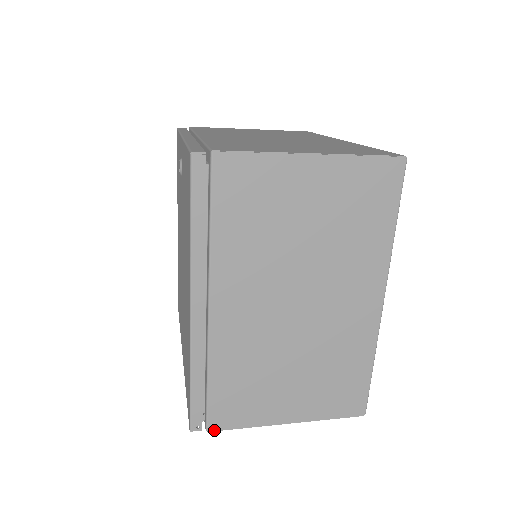
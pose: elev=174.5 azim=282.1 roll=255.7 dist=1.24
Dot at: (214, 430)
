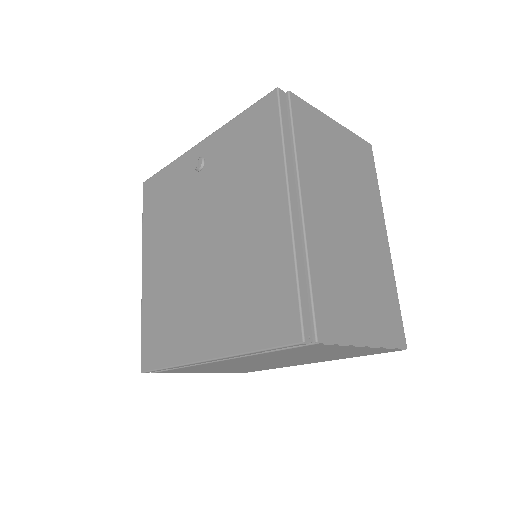
Dot at: (322, 342)
